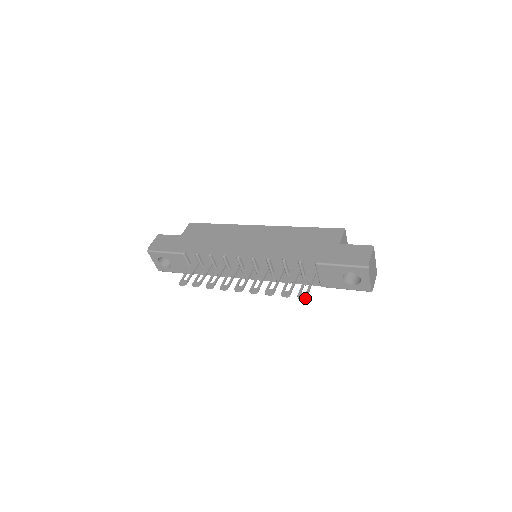
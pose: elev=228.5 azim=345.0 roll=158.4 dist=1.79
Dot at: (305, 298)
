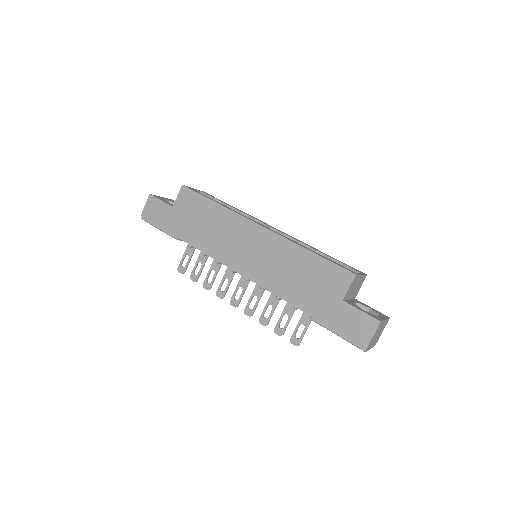
Dot at: occluded
